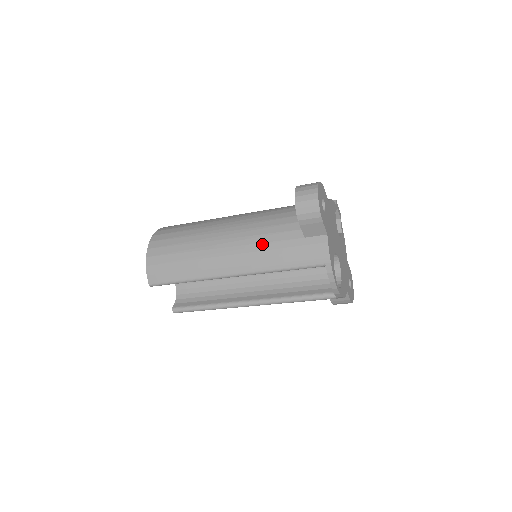
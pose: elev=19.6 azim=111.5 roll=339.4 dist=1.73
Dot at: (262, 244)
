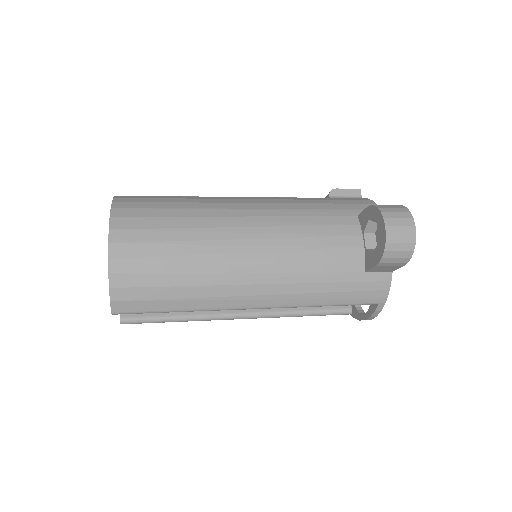
Dot at: (308, 274)
